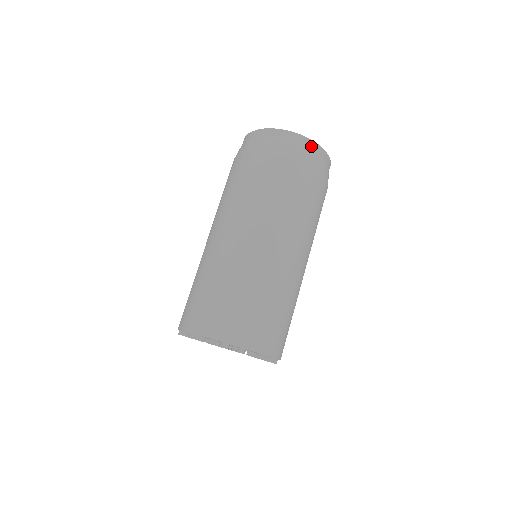
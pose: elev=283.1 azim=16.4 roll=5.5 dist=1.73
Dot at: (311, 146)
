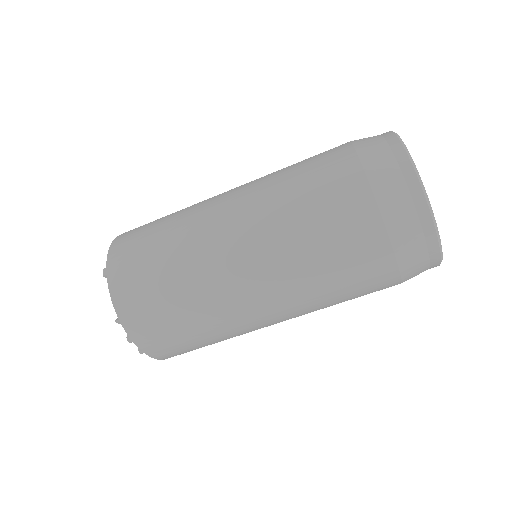
Dot at: occluded
